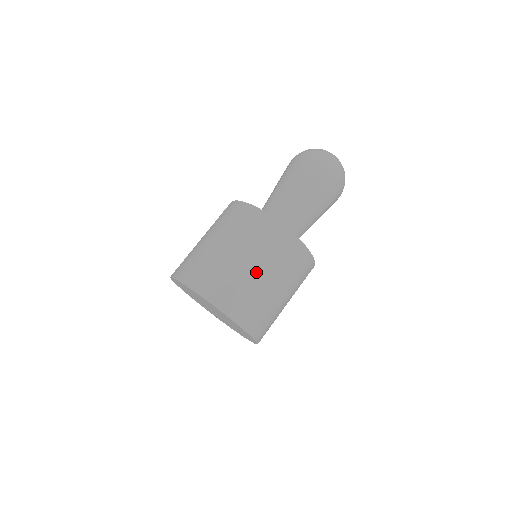
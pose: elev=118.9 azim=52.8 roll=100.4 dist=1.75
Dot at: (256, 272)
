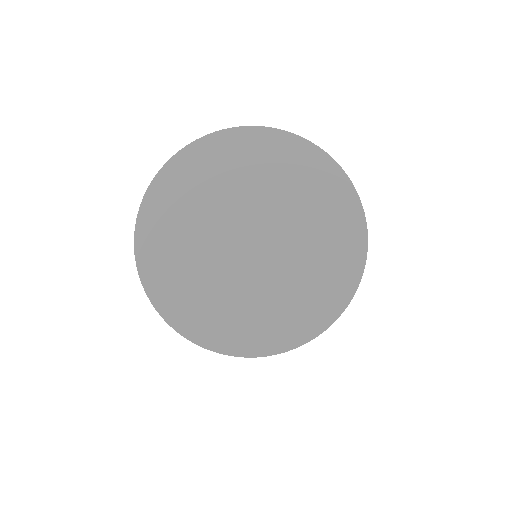
Dot at: occluded
